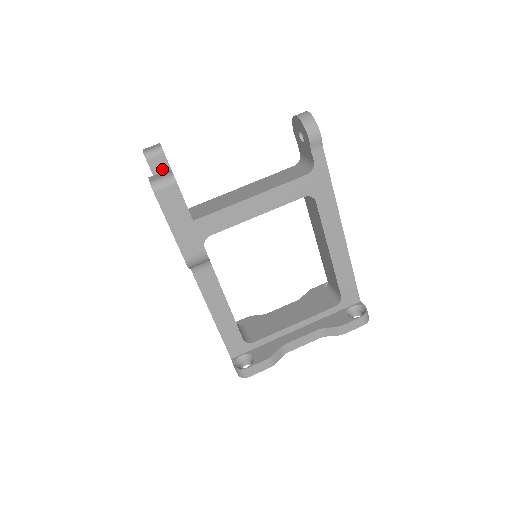
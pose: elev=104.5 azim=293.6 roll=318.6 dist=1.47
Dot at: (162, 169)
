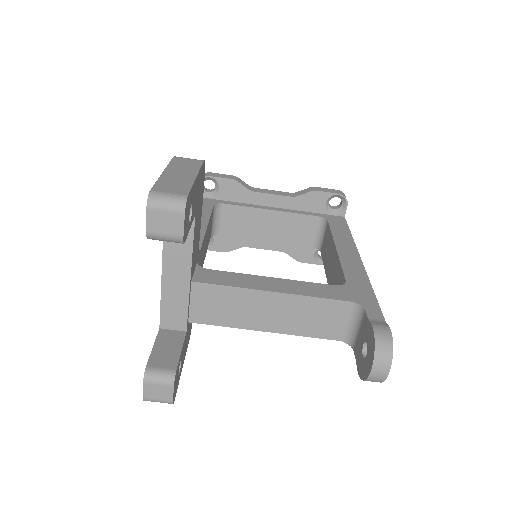
Dot at: occluded
